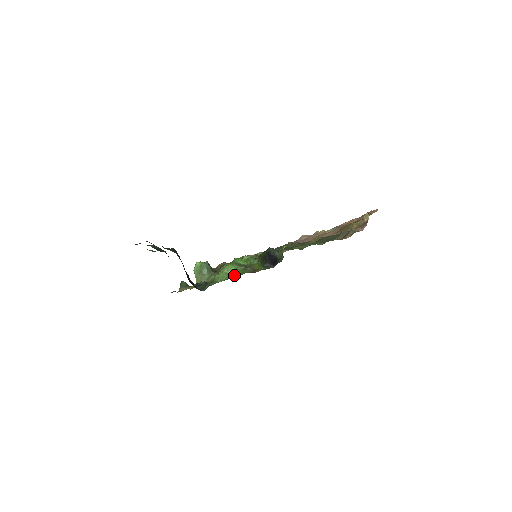
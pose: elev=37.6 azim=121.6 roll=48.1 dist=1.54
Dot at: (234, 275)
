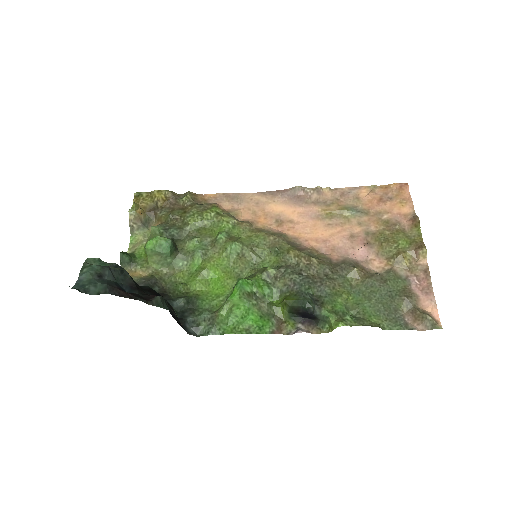
Dot at: (248, 323)
